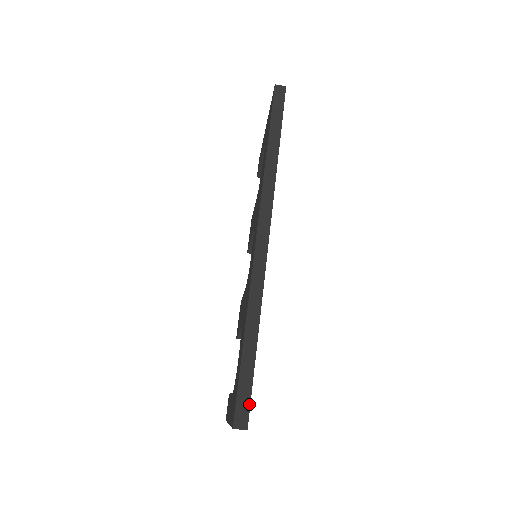
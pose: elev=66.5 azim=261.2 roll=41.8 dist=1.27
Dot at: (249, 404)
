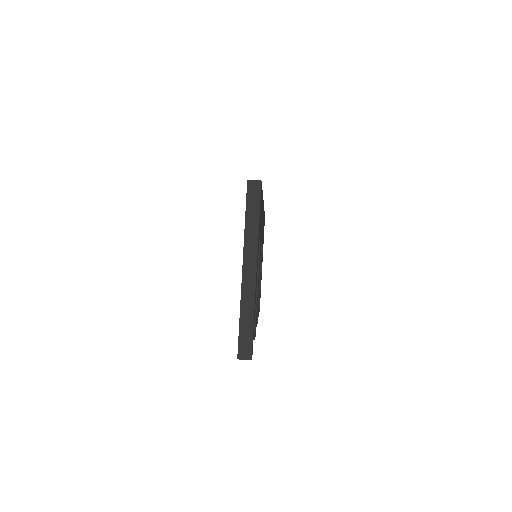
Dot at: occluded
